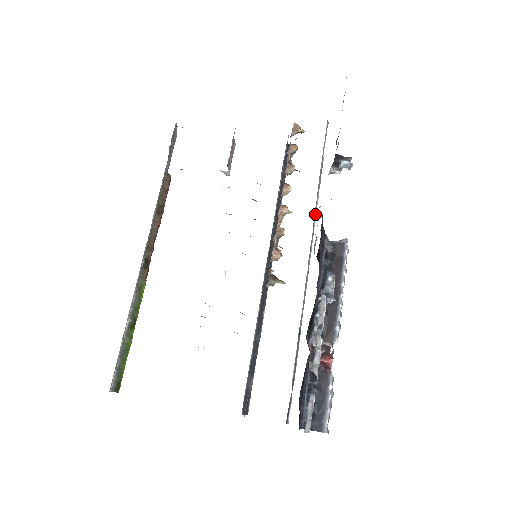
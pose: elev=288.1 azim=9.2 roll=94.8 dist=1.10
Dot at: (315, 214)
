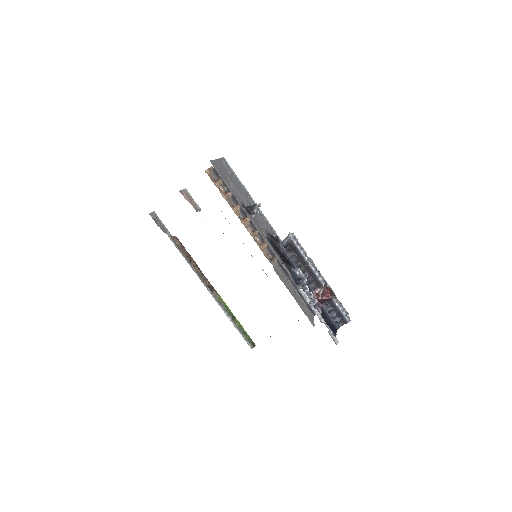
Dot at: (264, 217)
